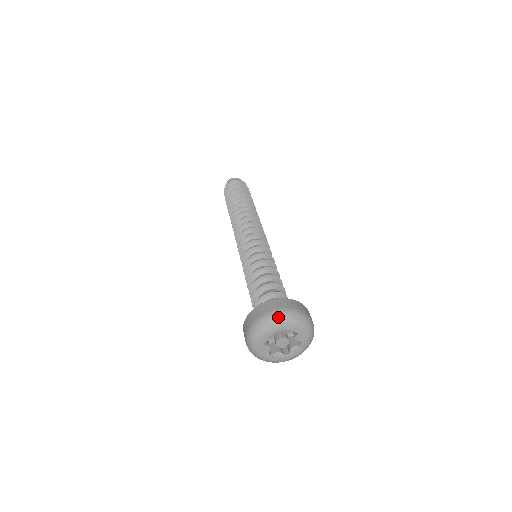
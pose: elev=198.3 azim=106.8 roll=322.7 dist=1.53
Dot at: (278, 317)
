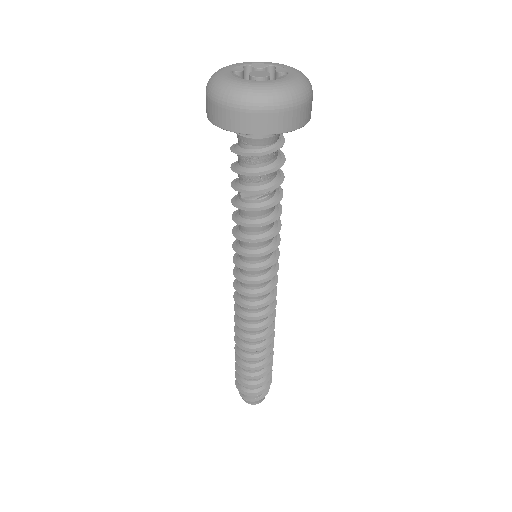
Dot at: occluded
